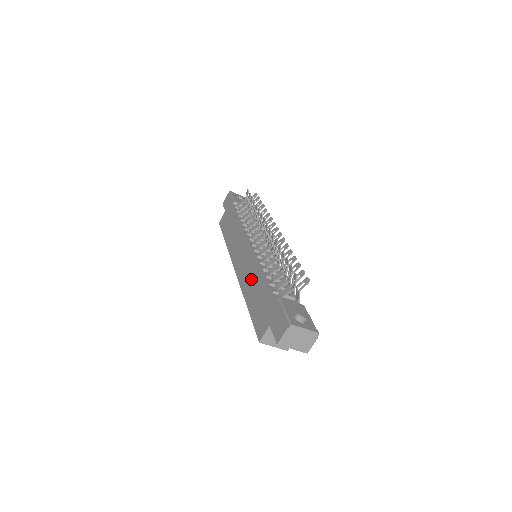
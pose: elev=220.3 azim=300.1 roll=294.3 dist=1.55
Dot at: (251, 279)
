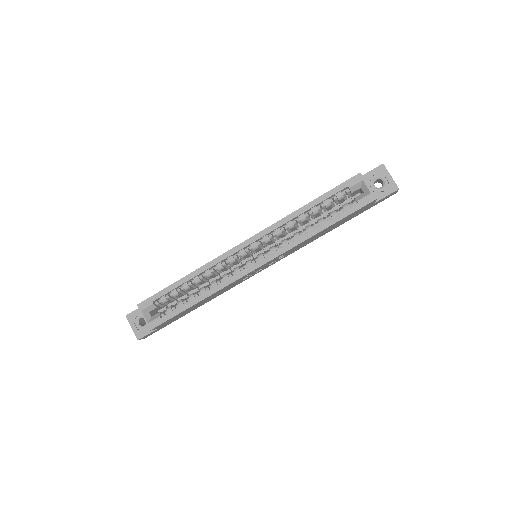
Dot at: occluded
